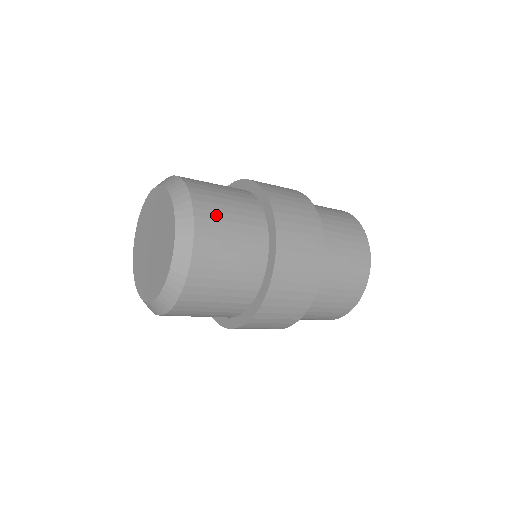
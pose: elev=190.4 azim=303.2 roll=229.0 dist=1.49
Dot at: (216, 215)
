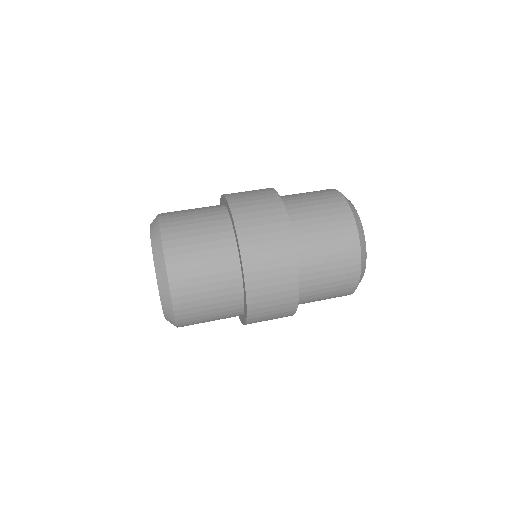
Dot at: (196, 321)
